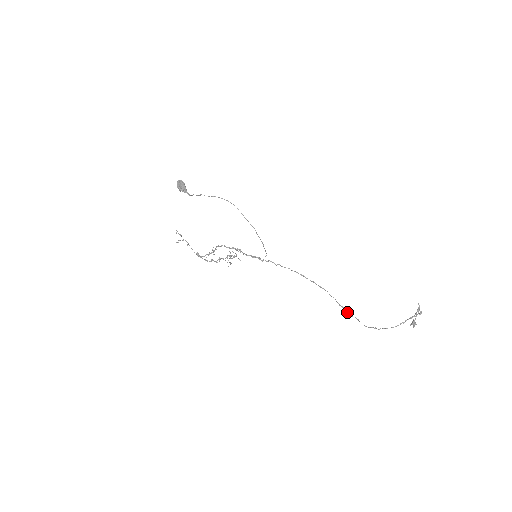
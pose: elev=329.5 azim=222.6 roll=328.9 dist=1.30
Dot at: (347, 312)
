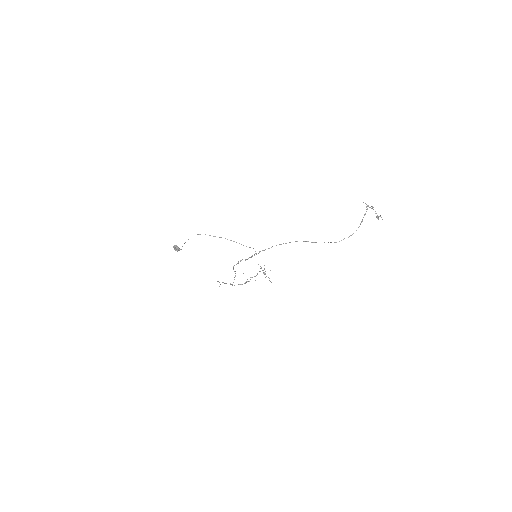
Dot at: occluded
